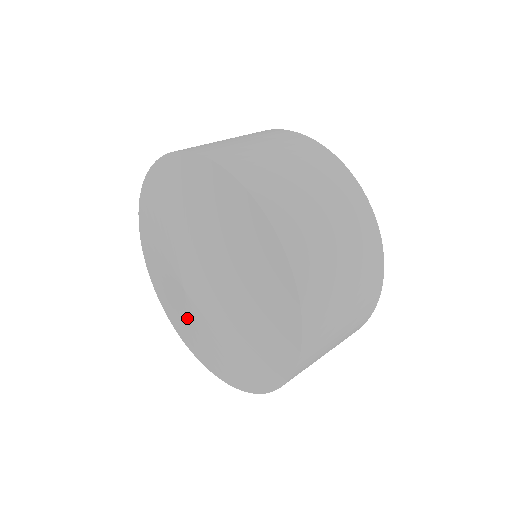
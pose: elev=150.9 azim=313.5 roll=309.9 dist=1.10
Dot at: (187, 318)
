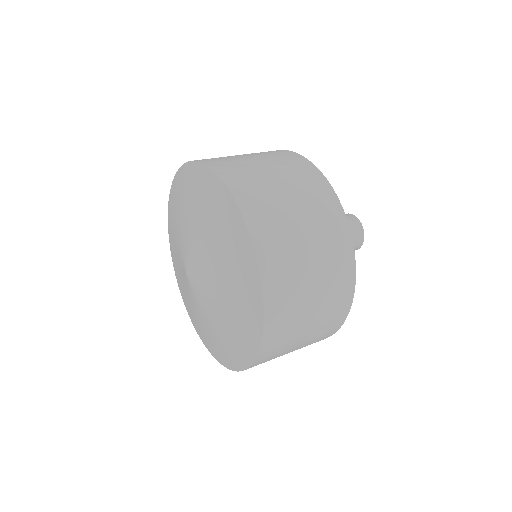
Dot at: (206, 314)
